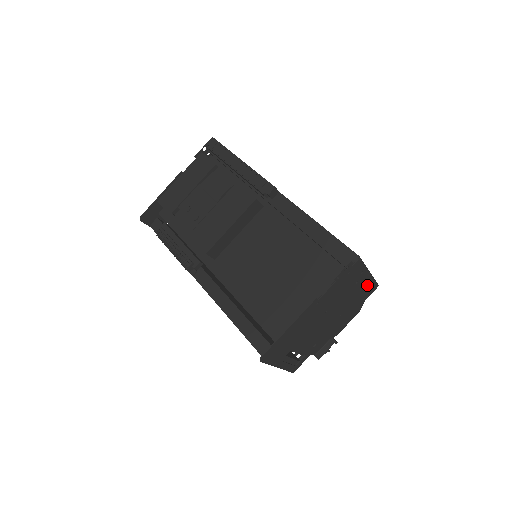
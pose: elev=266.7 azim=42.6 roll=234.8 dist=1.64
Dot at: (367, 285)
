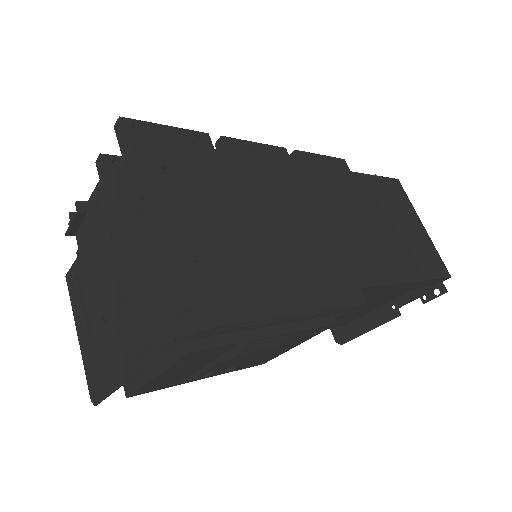
Dot at: occluded
